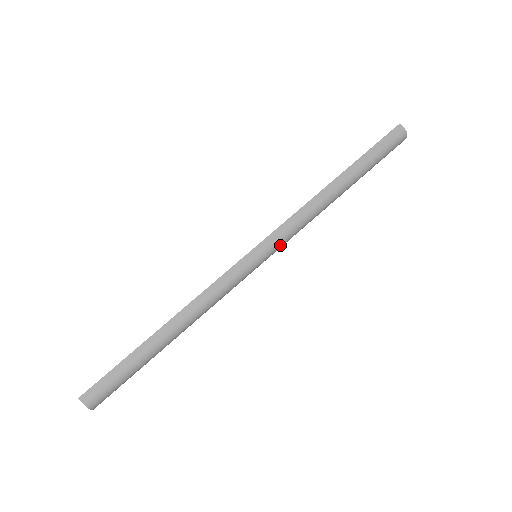
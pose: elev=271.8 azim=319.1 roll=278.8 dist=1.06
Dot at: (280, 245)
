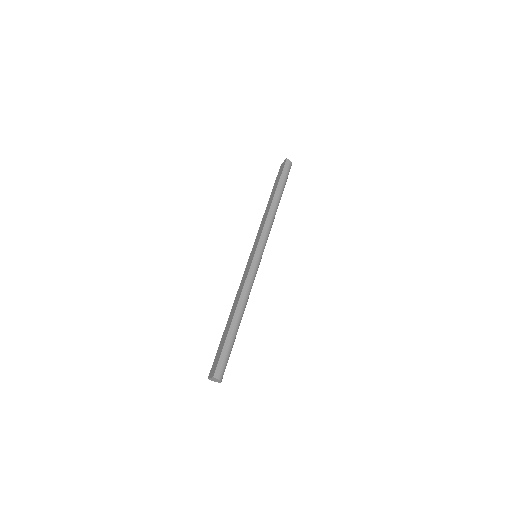
Dot at: (265, 244)
